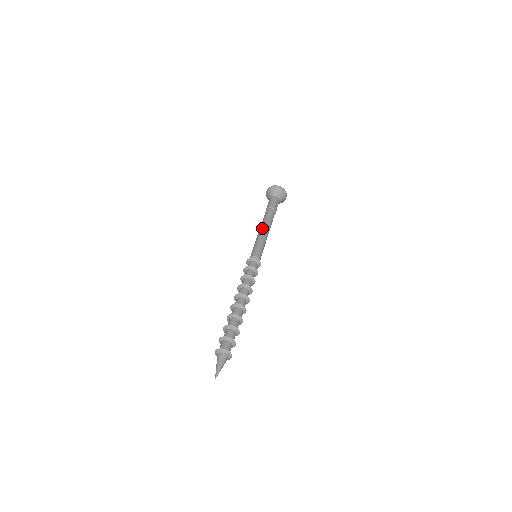
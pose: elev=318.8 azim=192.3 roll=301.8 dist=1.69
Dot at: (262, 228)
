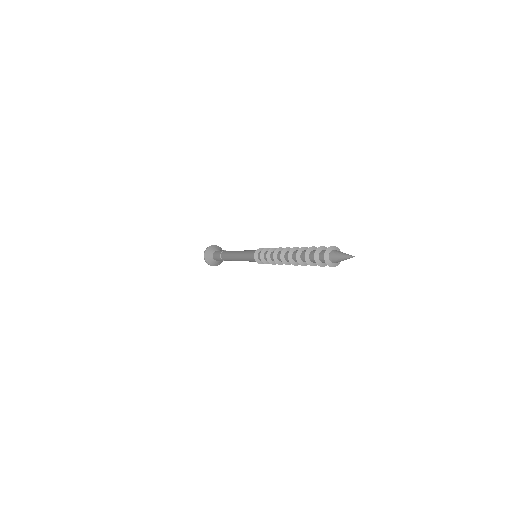
Dot at: (237, 251)
